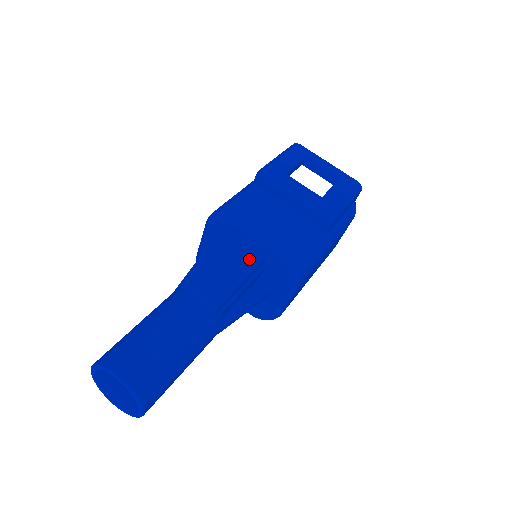
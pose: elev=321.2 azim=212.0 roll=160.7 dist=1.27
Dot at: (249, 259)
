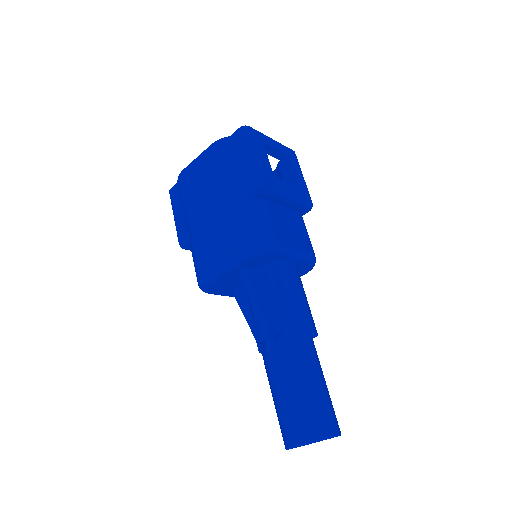
Dot at: (299, 278)
